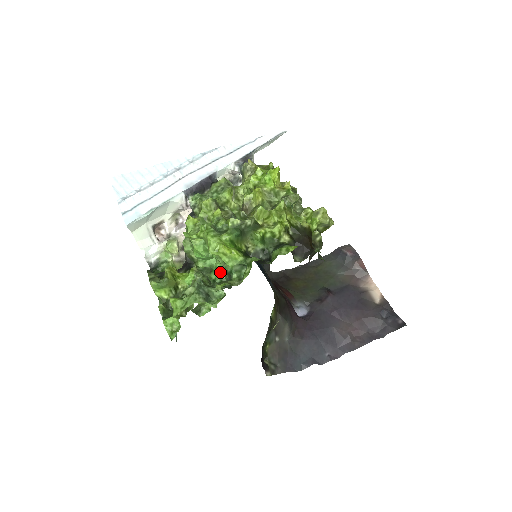
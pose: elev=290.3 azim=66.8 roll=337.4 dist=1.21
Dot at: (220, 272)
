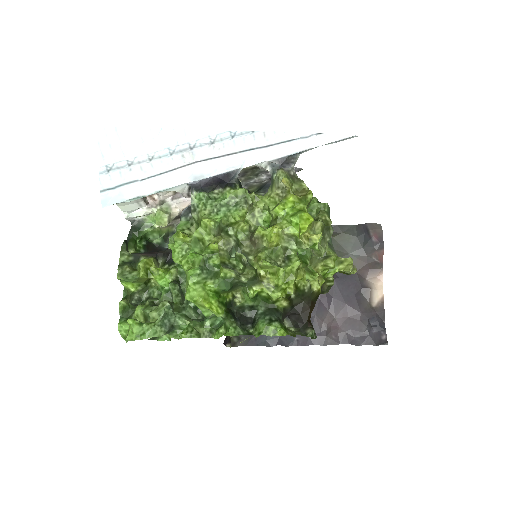
Dot at: occluded
